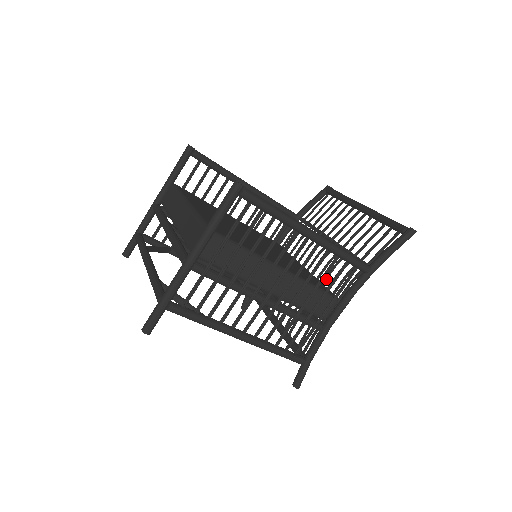
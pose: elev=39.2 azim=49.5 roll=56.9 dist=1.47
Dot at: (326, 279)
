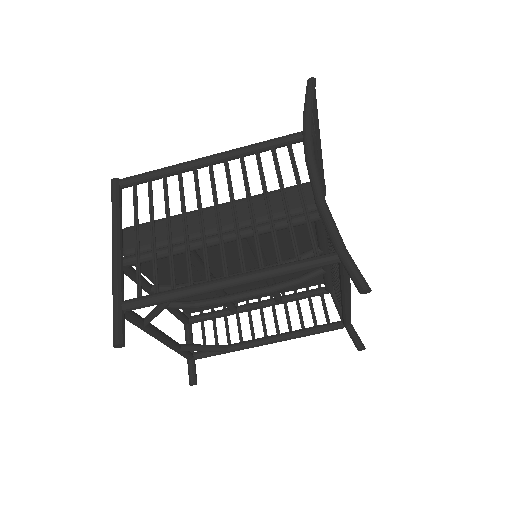
Dot at: occluded
